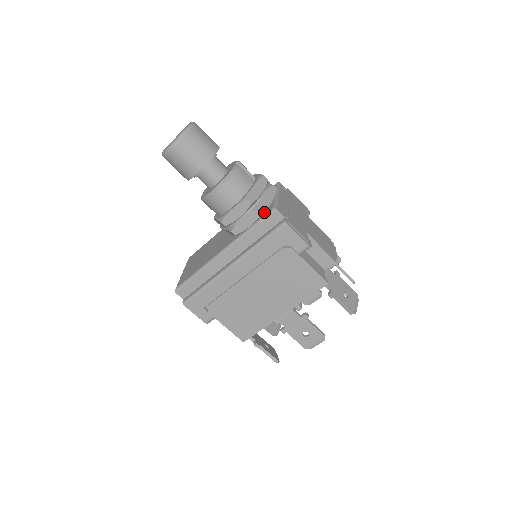
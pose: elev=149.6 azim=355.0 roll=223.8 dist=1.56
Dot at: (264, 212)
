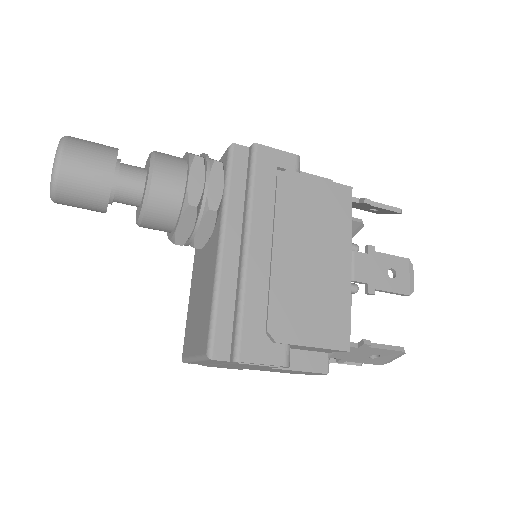
Dot at: (223, 166)
